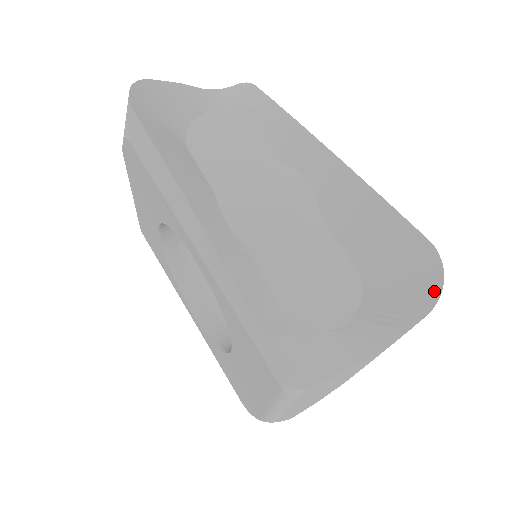
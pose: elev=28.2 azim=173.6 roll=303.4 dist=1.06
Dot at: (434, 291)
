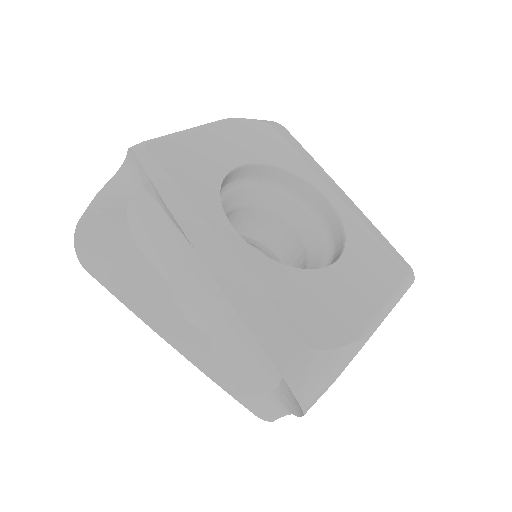
Dot at: (299, 404)
